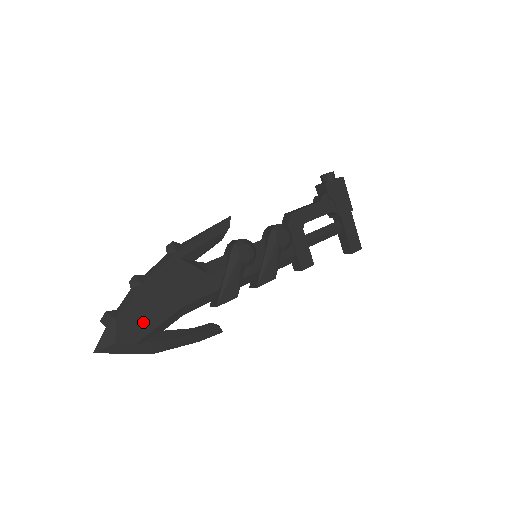
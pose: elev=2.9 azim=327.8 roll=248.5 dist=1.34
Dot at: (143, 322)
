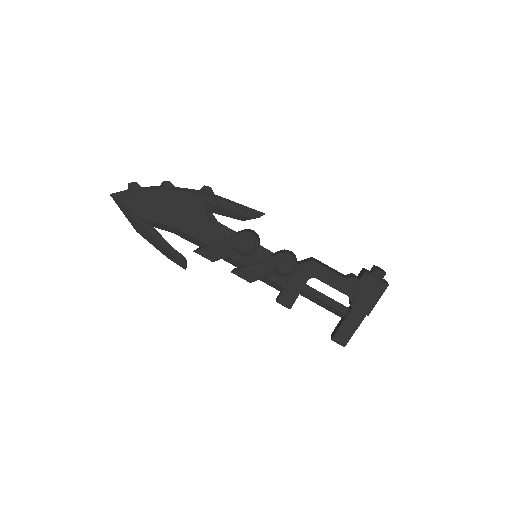
Dot at: (146, 209)
